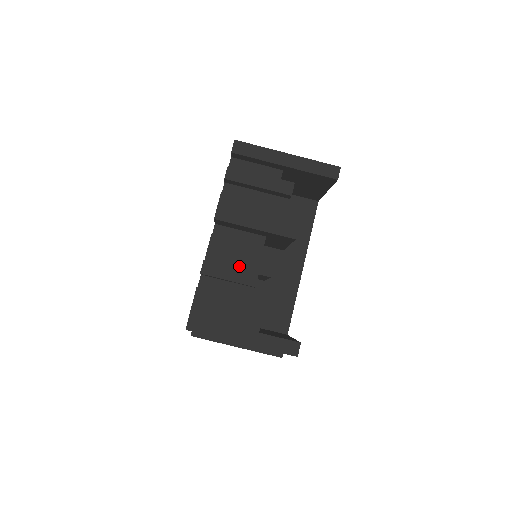
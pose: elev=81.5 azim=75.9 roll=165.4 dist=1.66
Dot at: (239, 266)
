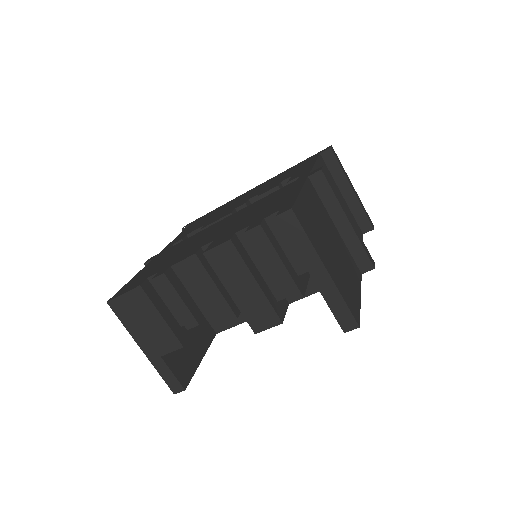
Dot at: (195, 297)
